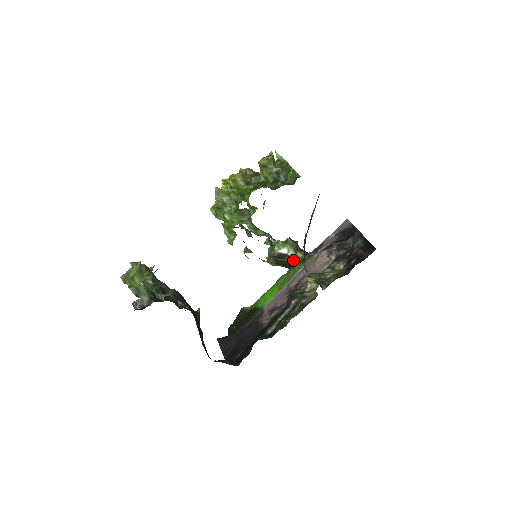
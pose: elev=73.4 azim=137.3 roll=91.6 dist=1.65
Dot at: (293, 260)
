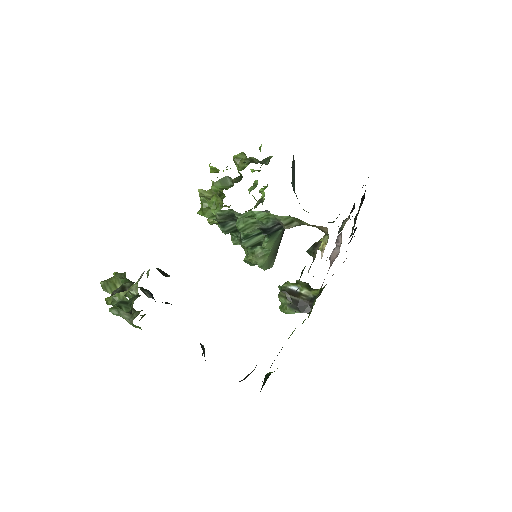
Dot at: (309, 298)
